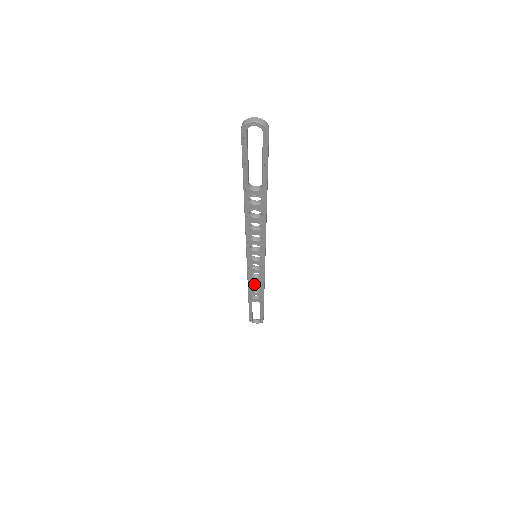
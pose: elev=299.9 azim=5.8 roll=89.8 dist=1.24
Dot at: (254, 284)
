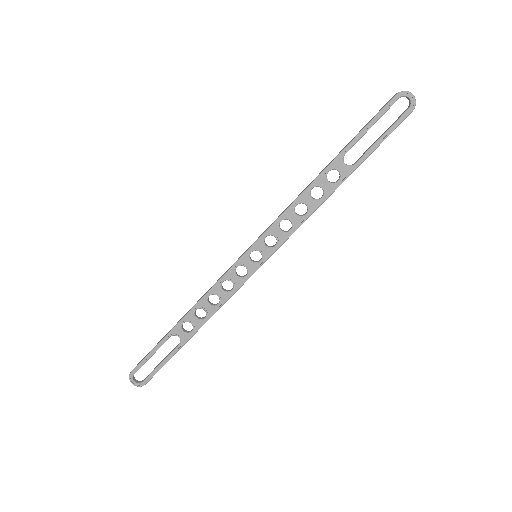
Dot at: (209, 302)
